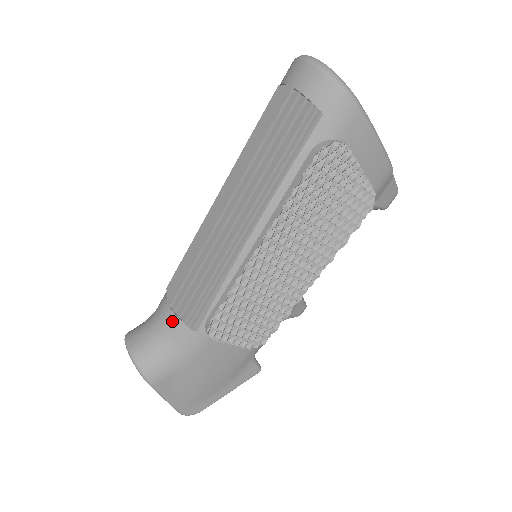
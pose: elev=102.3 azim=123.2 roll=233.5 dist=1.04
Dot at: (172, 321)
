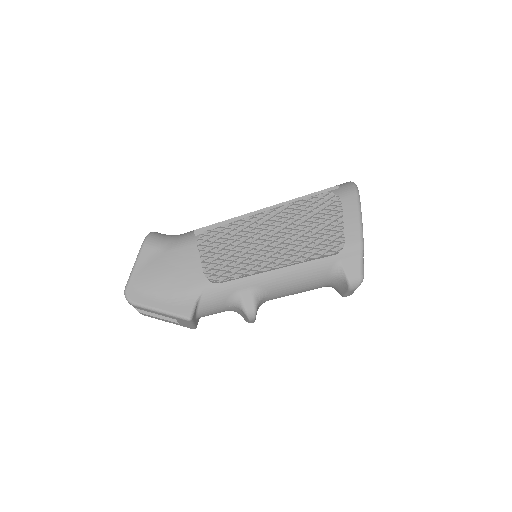
Dot at: (189, 232)
